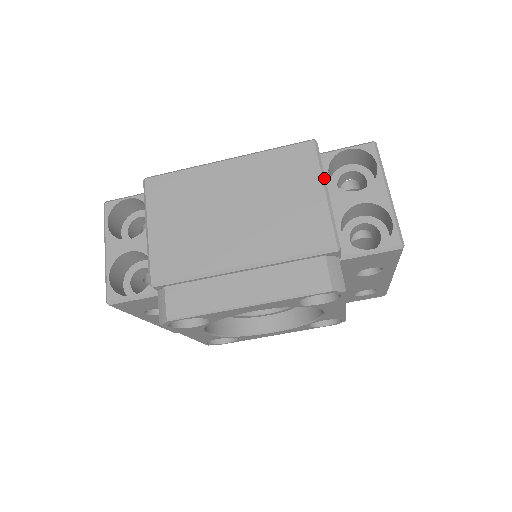
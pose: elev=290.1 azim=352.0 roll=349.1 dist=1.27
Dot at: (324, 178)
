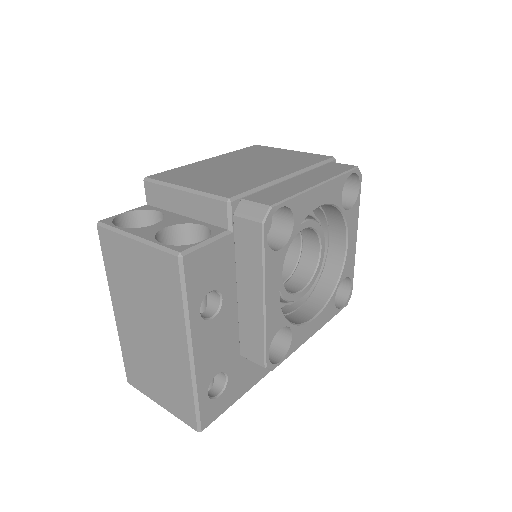
Dot at: occluded
